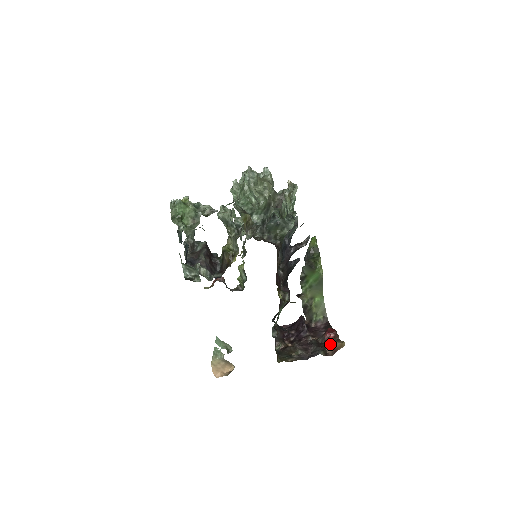
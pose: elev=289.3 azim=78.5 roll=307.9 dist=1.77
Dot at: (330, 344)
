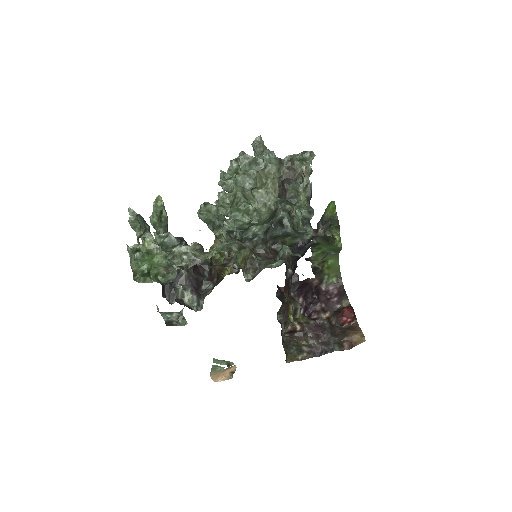
Dot at: (347, 336)
